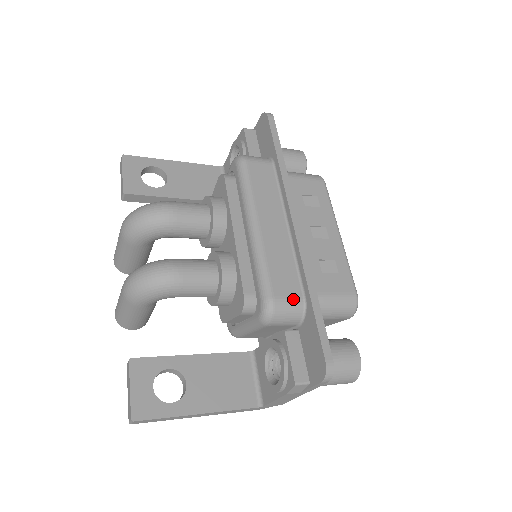
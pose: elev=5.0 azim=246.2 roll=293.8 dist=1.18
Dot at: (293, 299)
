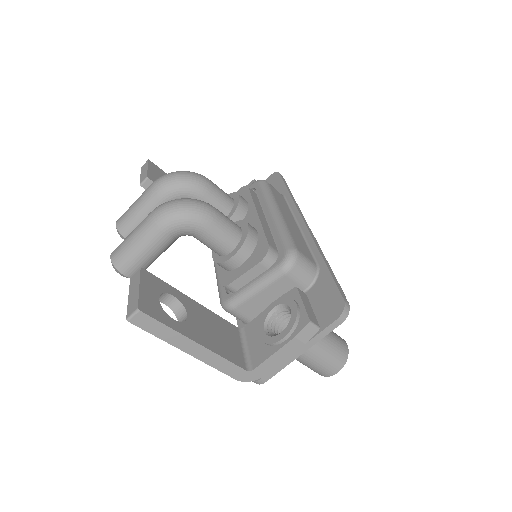
Dot at: (310, 260)
